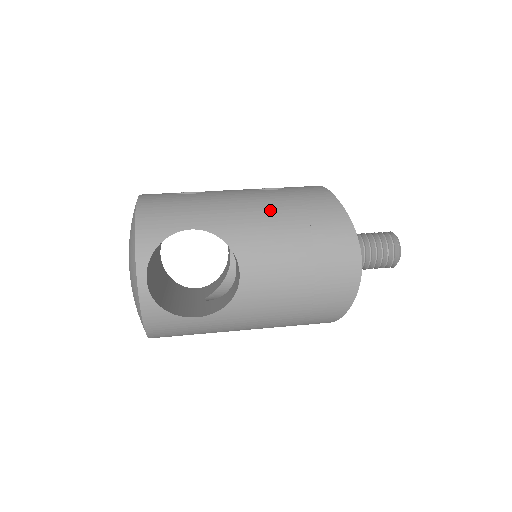
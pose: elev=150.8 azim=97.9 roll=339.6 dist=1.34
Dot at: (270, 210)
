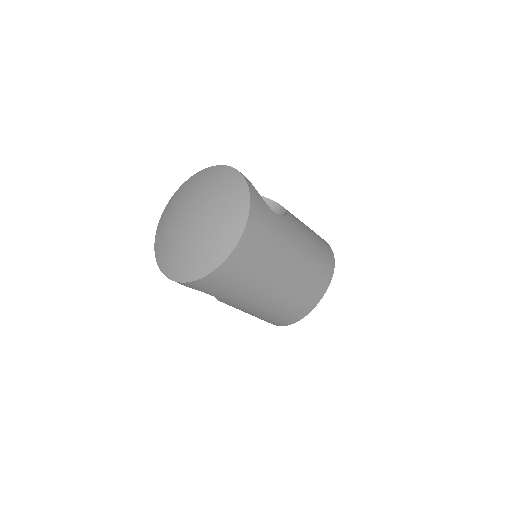
Dot at: occluded
